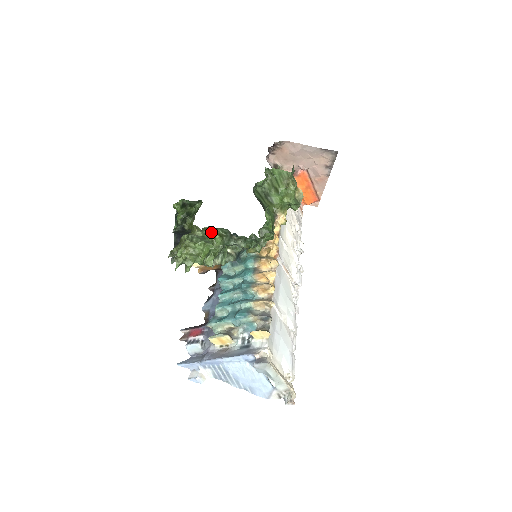
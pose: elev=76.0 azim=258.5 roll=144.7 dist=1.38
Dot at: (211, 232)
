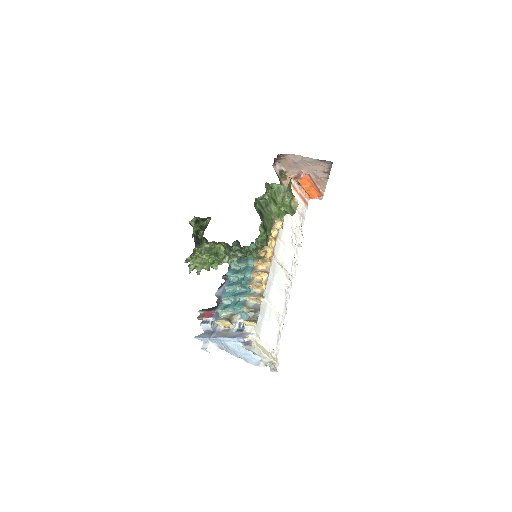
Dot at: (216, 244)
